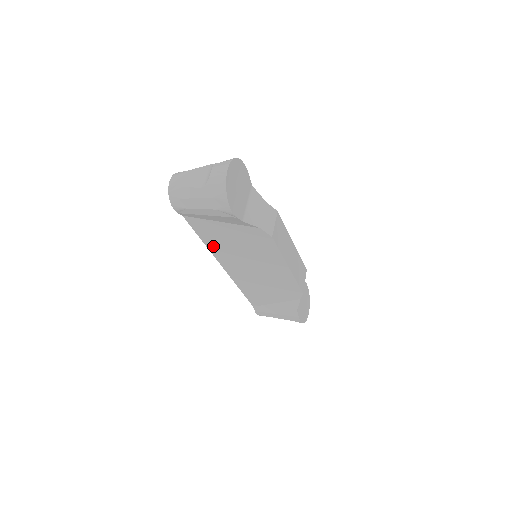
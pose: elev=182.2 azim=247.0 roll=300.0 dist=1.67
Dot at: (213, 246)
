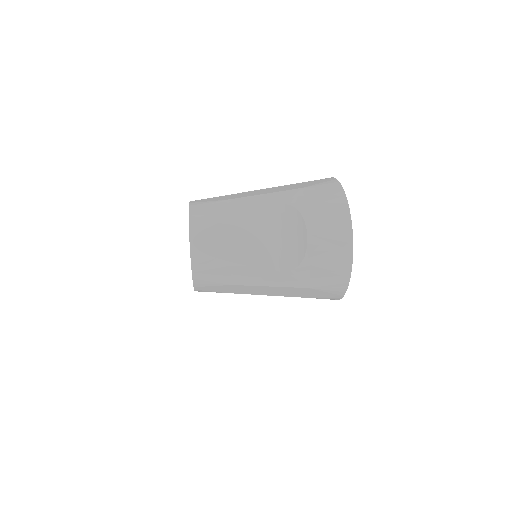
Dot at: occluded
